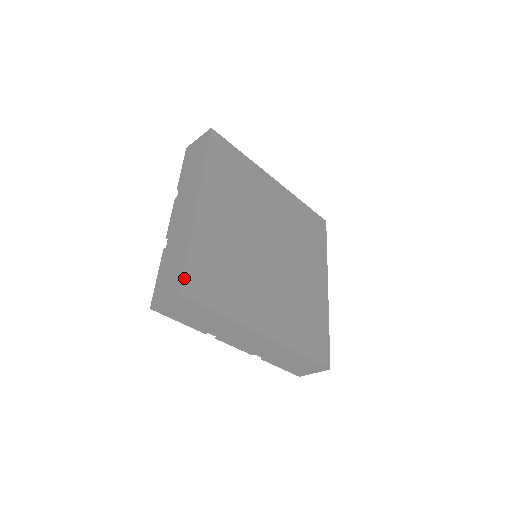
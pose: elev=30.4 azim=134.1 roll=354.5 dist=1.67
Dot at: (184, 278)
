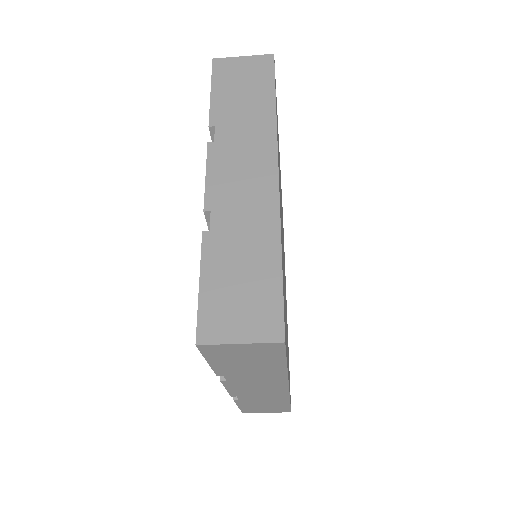
Dot at: occluded
